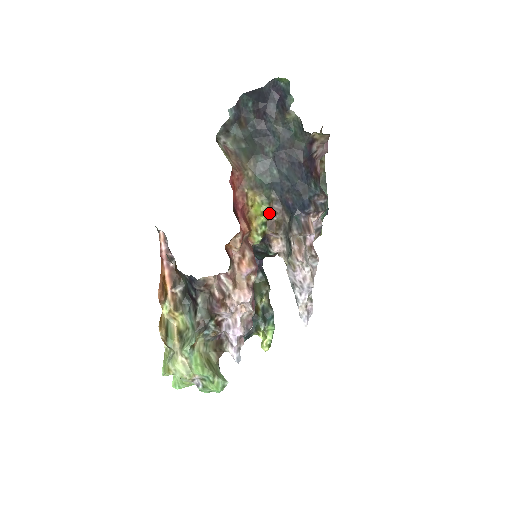
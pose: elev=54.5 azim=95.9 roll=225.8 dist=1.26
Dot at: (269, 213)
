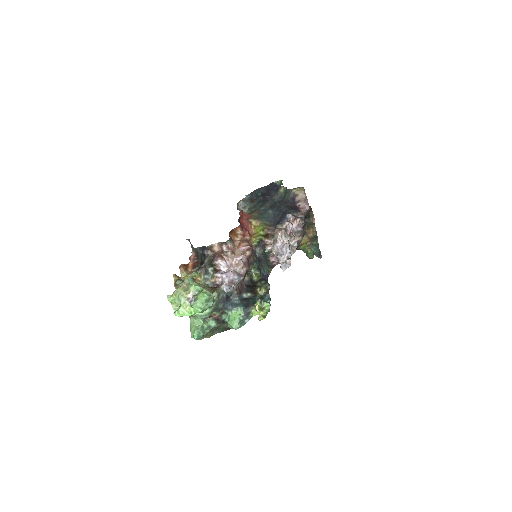
Dot at: (265, 229)
